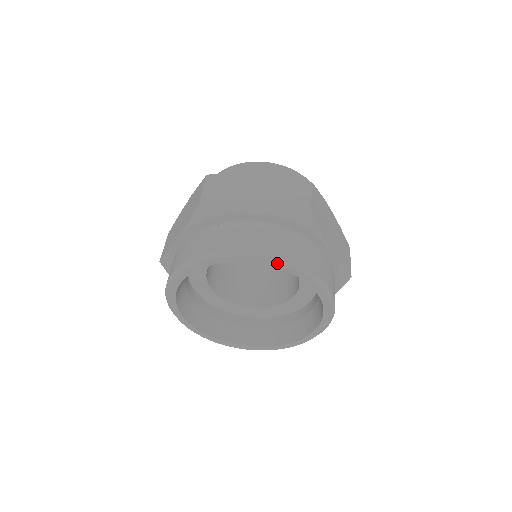
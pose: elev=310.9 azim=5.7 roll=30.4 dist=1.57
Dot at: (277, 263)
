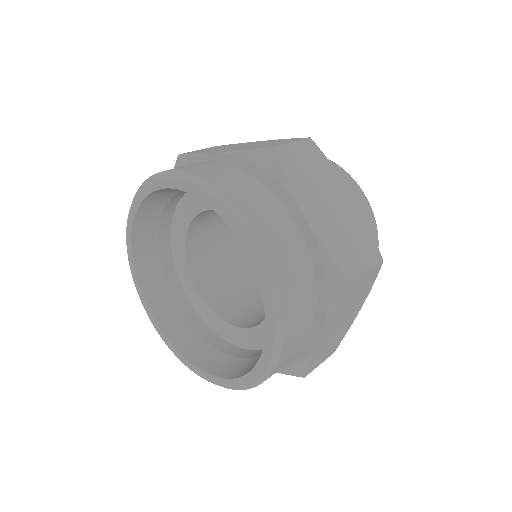
Dot at: (265, 283)
